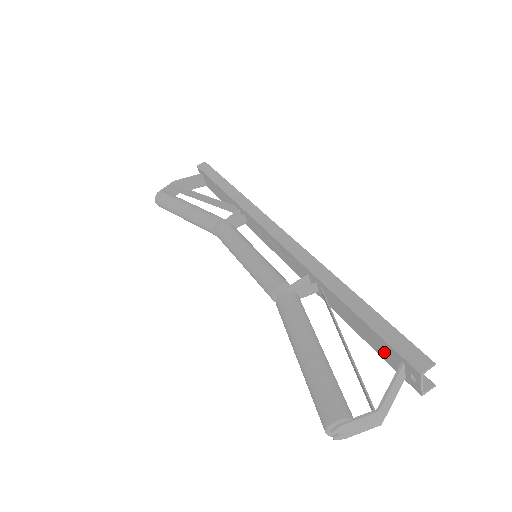
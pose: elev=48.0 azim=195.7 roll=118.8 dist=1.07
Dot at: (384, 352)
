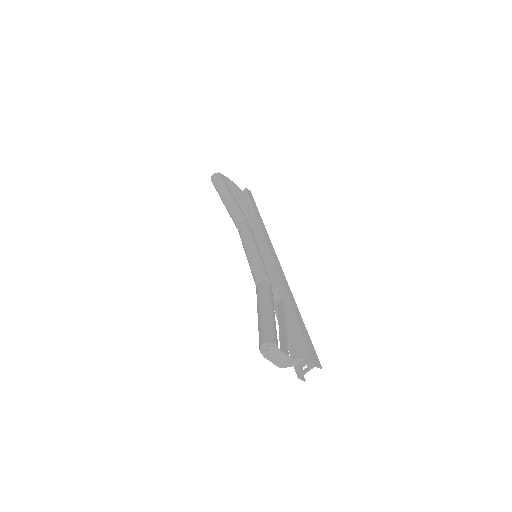
Dot at: (296, 348)
